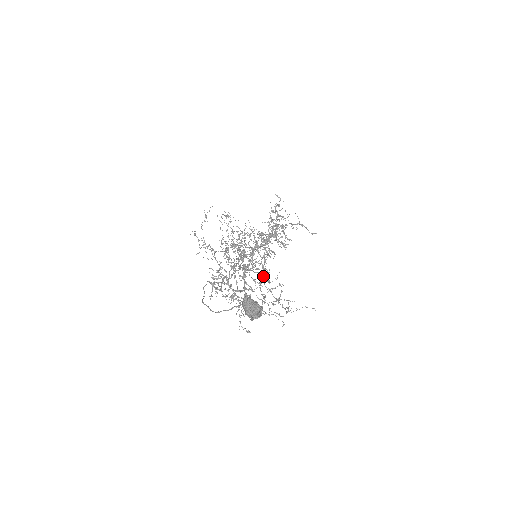
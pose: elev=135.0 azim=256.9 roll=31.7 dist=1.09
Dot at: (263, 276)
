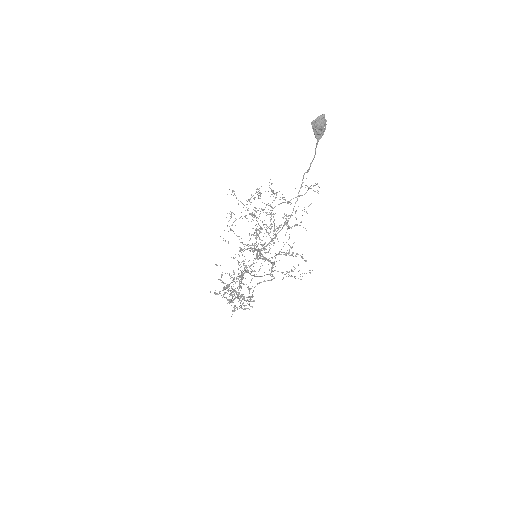
Dot at: occluded
